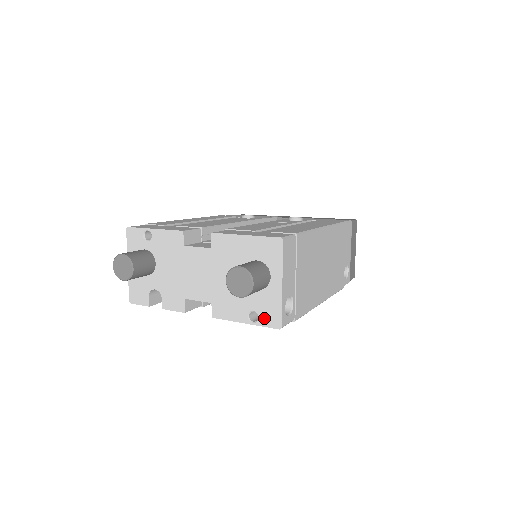
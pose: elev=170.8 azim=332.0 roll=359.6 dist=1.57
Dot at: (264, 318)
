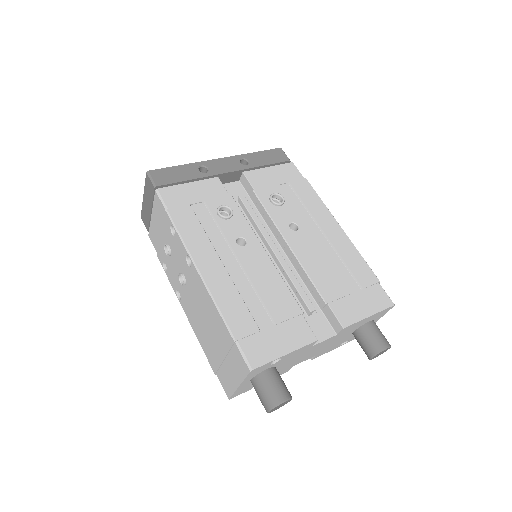
Dot at: occluded
